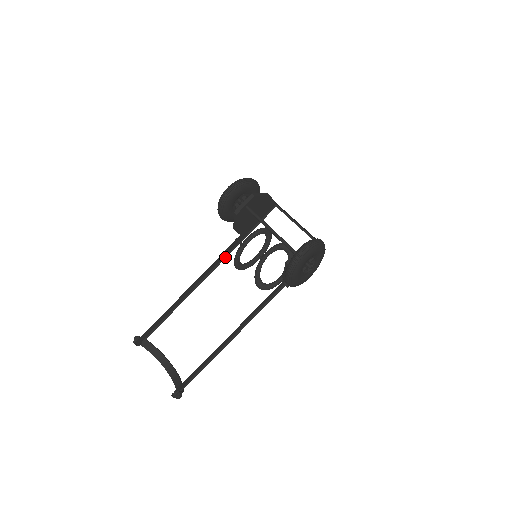
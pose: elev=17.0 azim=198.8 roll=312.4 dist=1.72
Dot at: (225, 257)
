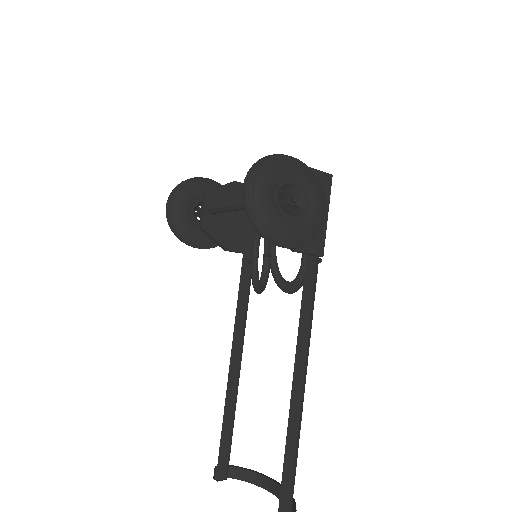
Dot at: (248, 293)
